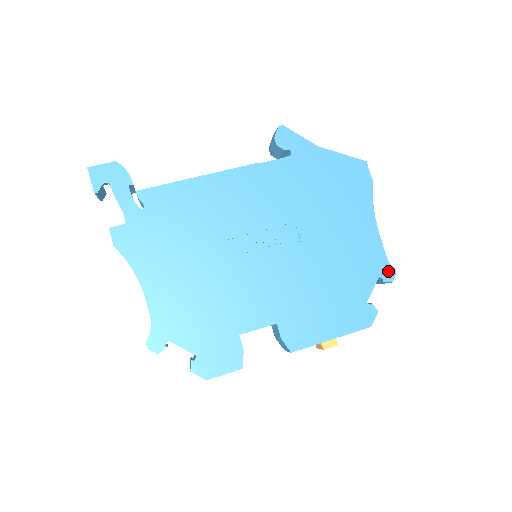
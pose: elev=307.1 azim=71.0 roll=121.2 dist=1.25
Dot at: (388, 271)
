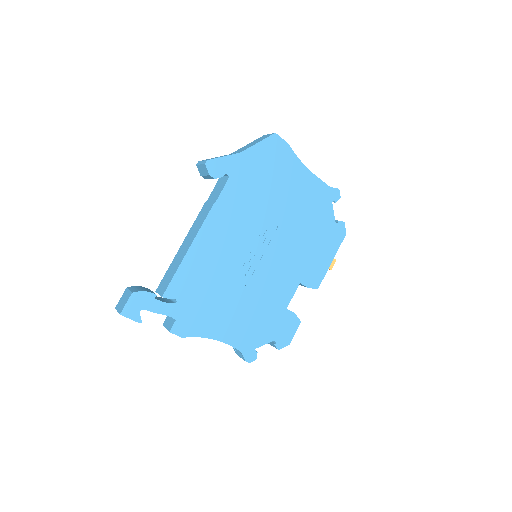
Dot at: (334, 193)
